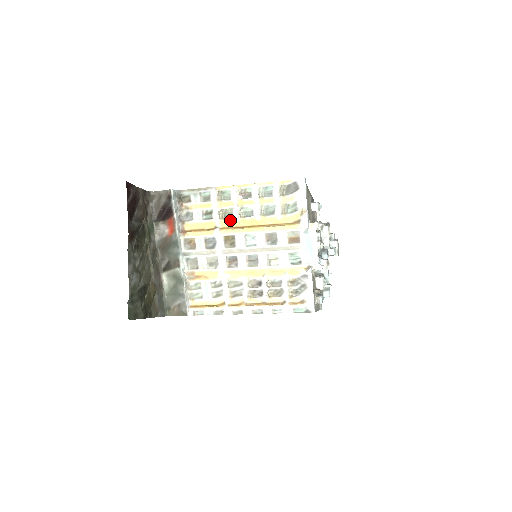
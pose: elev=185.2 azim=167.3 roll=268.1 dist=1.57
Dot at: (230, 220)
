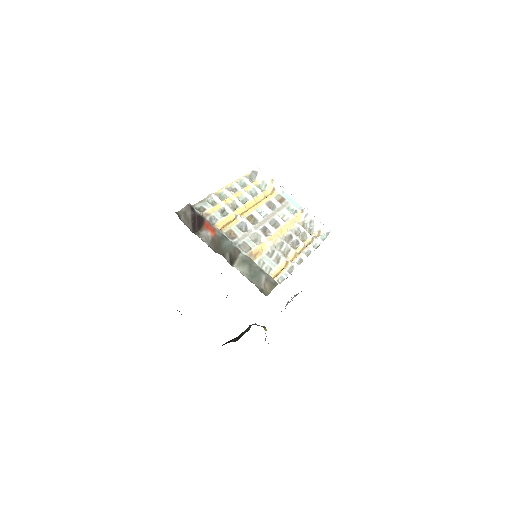
Dot at: (239, 208)
